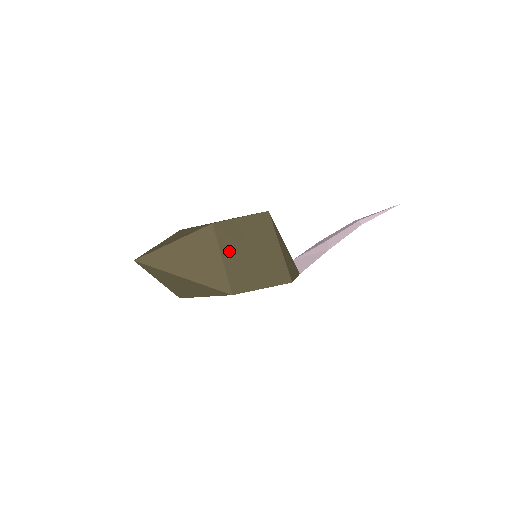
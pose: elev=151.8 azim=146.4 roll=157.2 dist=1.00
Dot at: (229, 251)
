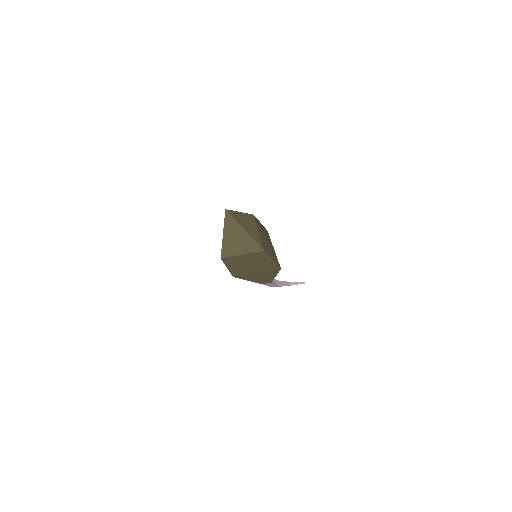
Dot at: (260, 231)
